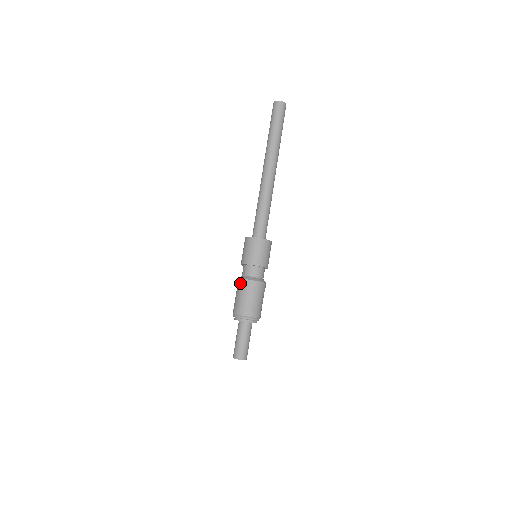
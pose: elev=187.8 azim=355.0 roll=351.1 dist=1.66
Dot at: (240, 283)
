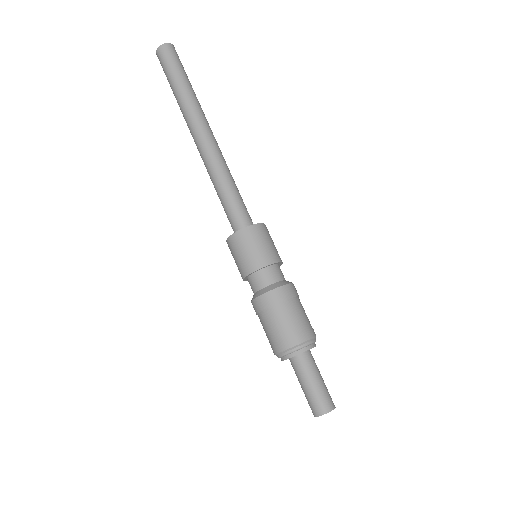
Dot at: (277, 295)
